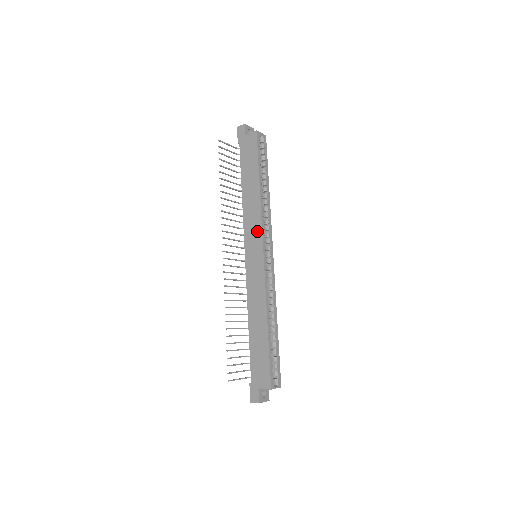
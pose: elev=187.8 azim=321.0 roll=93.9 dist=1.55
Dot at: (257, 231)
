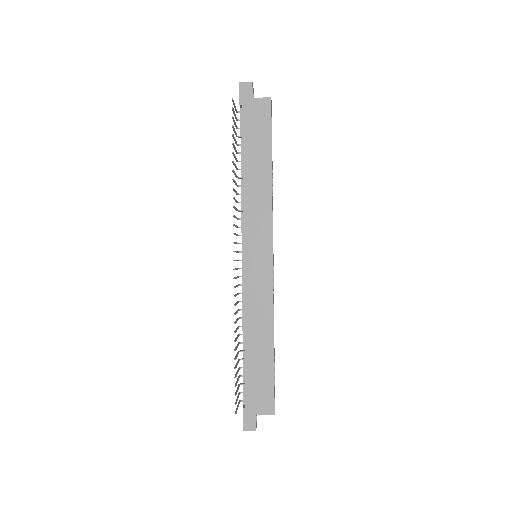
Dot at: (265, 227)
